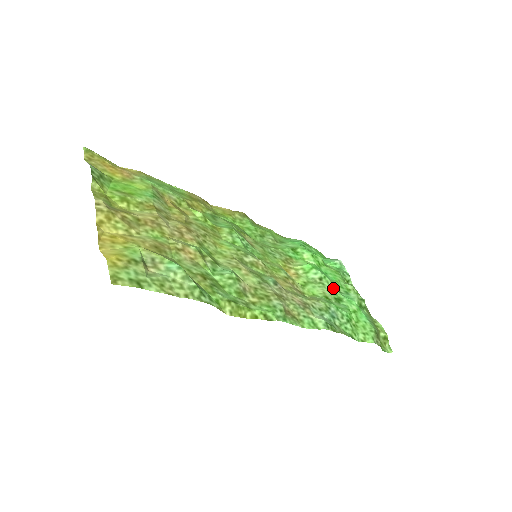
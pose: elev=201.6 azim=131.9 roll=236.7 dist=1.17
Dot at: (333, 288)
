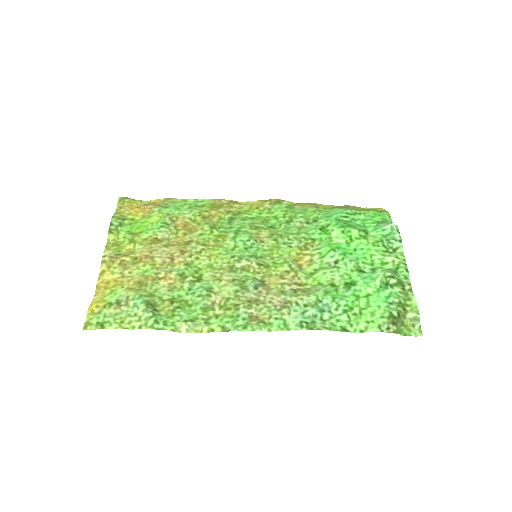
Dot at: (350, 270)
